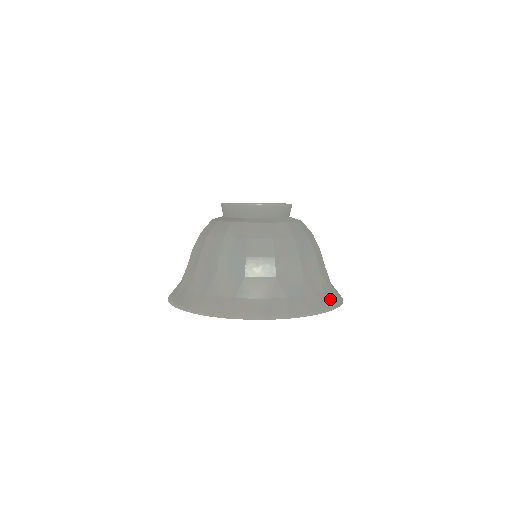
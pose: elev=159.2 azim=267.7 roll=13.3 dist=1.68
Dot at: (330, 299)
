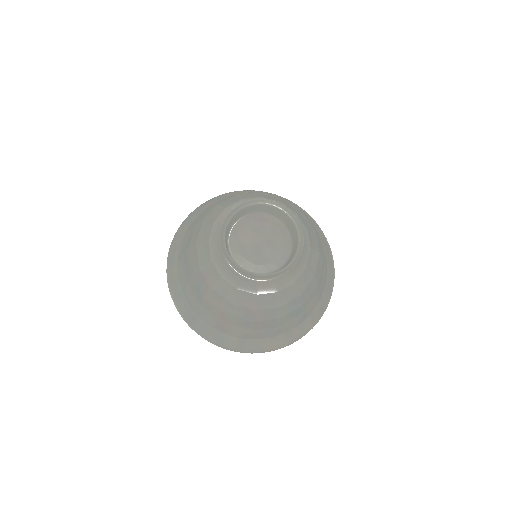
Dot at: (326, 246)
